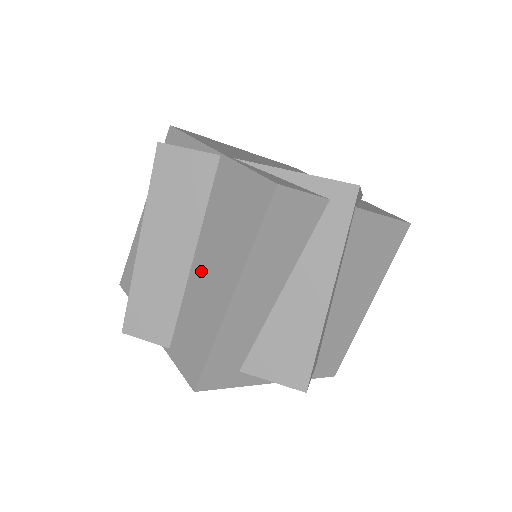
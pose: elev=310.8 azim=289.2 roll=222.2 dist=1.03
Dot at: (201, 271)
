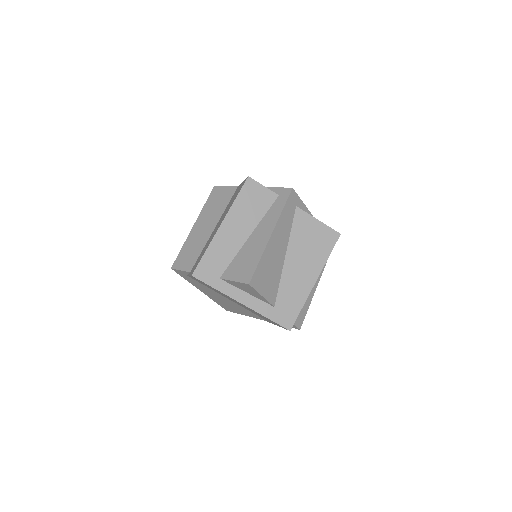
Dot at: (214, 230)
